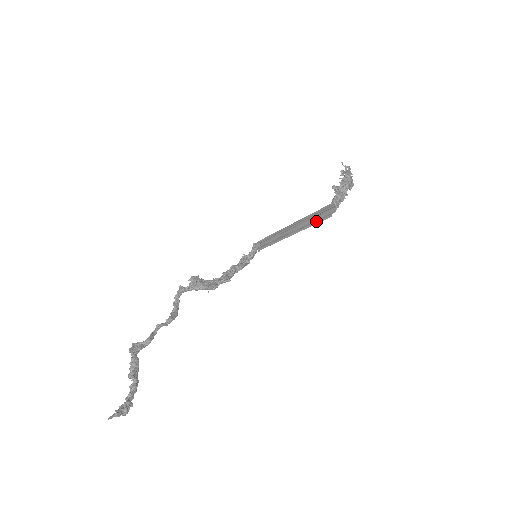
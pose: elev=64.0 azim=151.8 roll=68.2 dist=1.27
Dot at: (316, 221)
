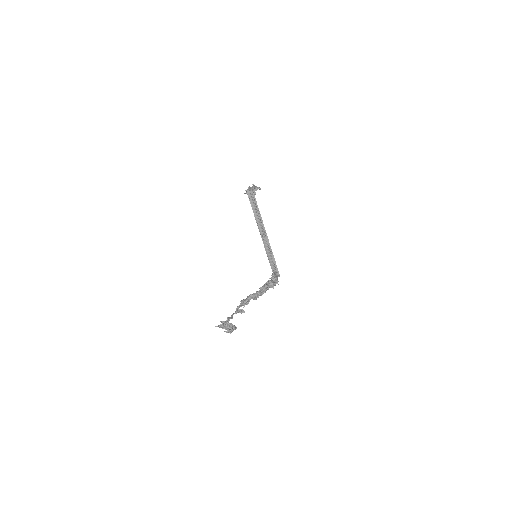
Dot at: (257, 209)
